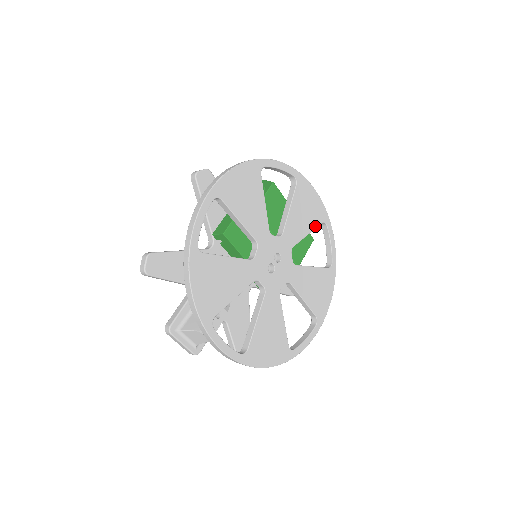
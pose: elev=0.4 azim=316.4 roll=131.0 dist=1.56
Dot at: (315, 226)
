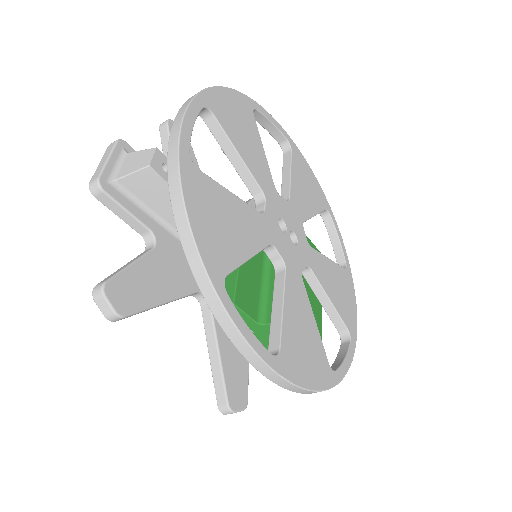
Dot at: (340, 314)
